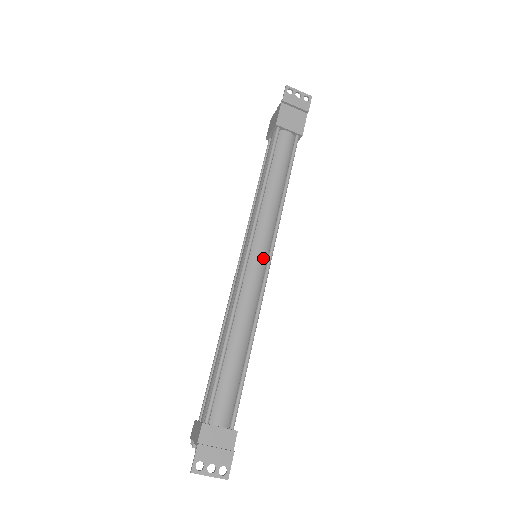
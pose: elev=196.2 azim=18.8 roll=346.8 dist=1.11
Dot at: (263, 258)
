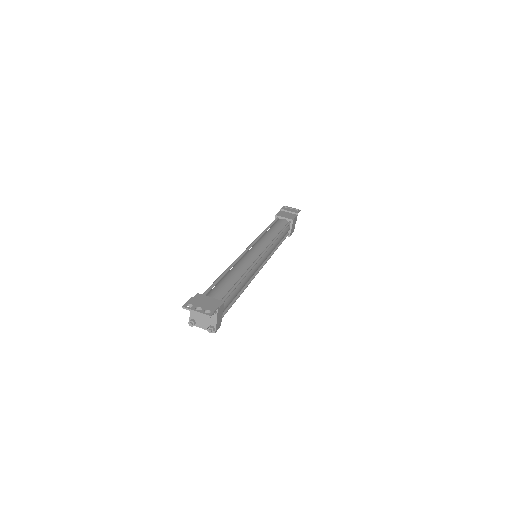
Dot at: (259, 251)
